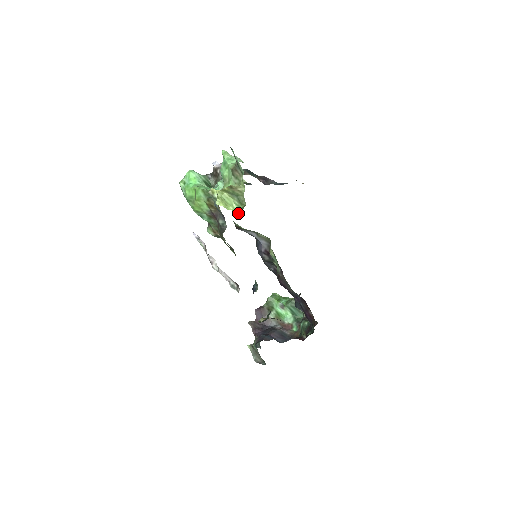
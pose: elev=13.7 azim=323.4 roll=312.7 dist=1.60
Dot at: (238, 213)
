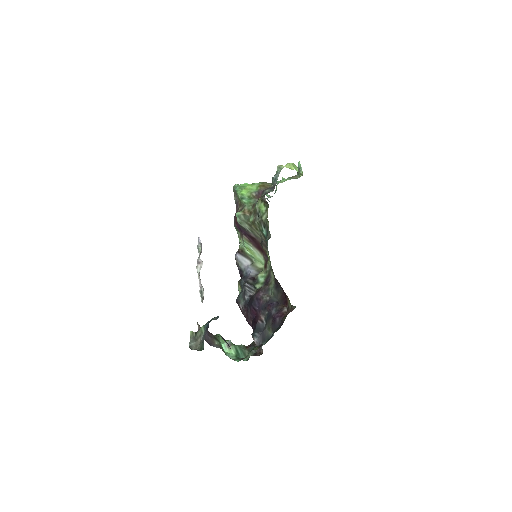
Dot at: (298, 172)
